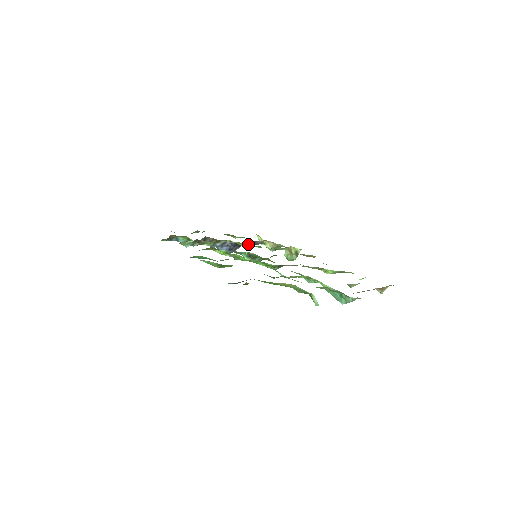
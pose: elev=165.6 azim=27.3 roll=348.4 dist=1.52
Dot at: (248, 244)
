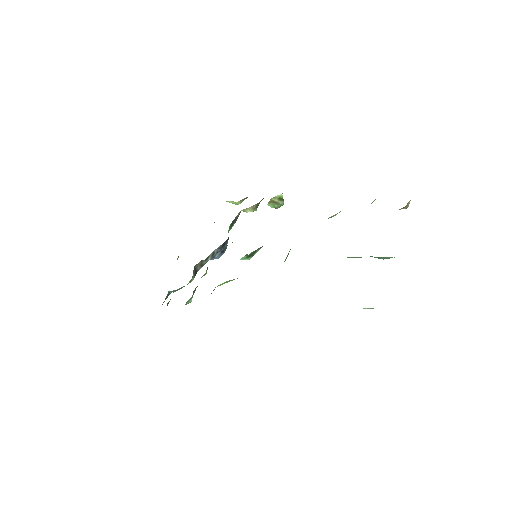
Dot at: occluded
